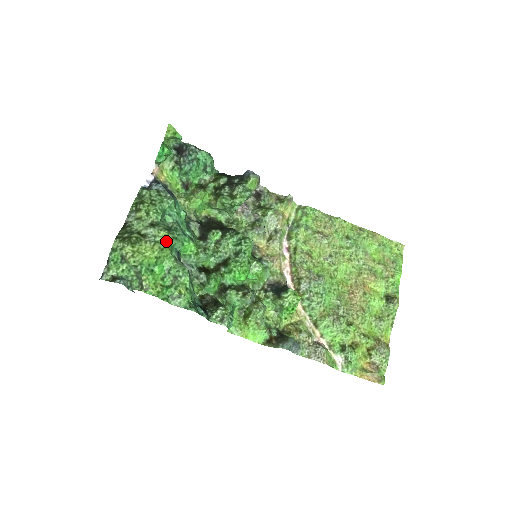
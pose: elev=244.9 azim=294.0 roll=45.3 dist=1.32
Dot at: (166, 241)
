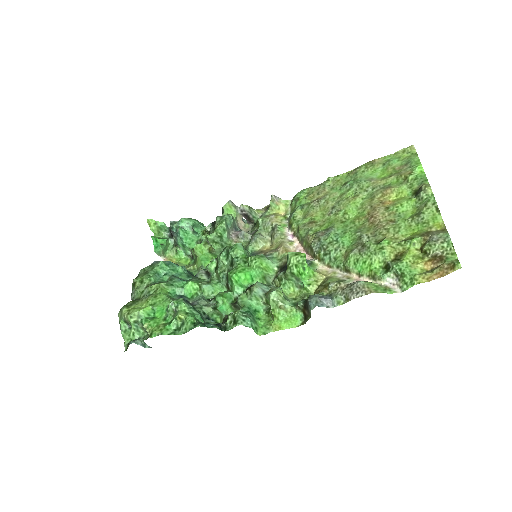
Dot at: (159, 290)
